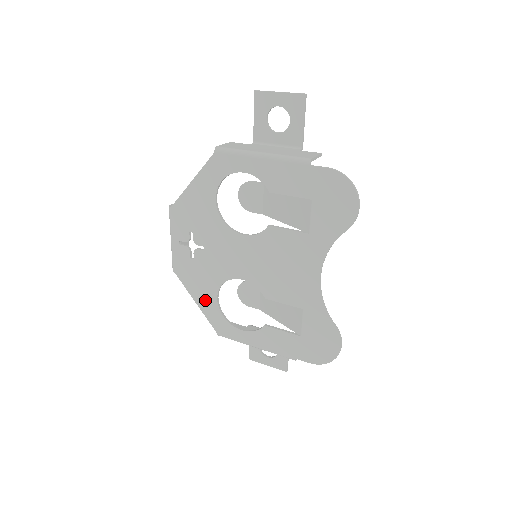
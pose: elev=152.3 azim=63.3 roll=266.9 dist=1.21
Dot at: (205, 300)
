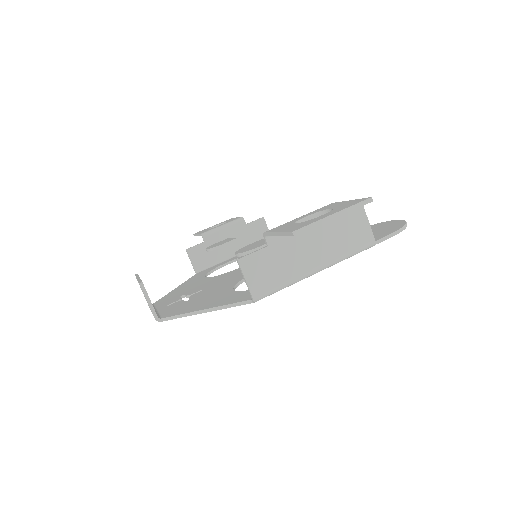
Dot at: occluded
